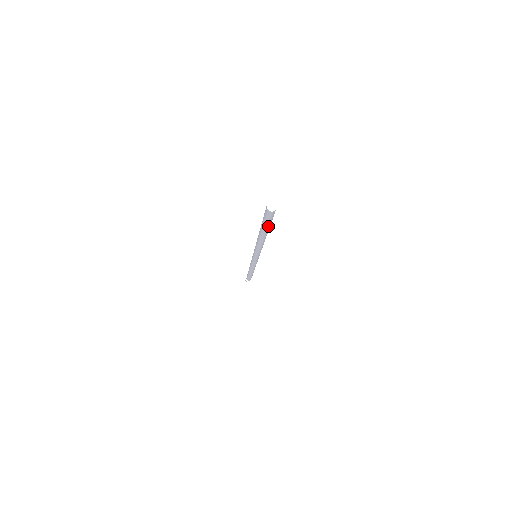
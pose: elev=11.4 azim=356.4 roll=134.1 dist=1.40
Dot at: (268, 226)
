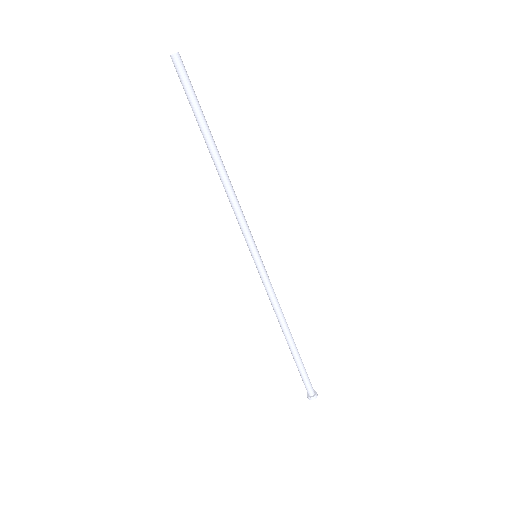
Dot at: (199, 107)
